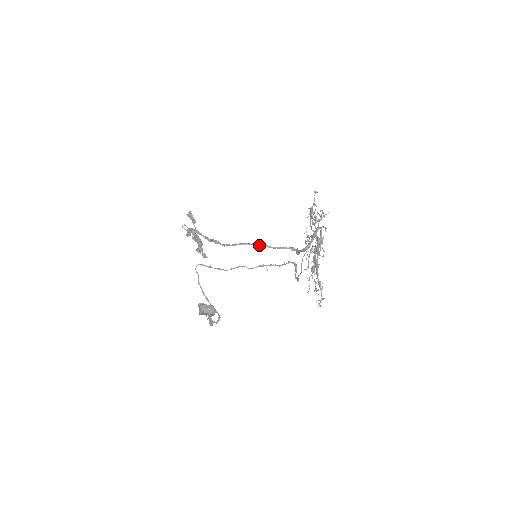
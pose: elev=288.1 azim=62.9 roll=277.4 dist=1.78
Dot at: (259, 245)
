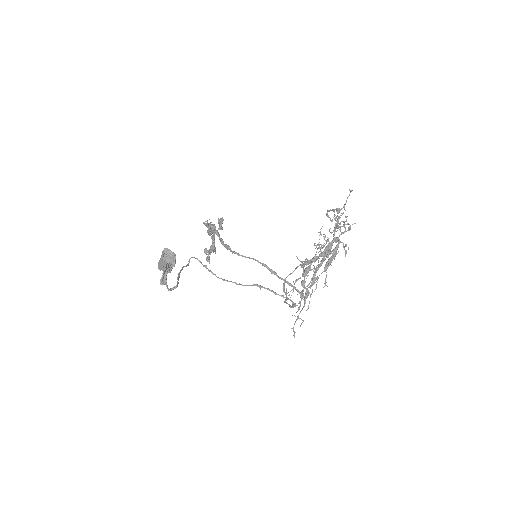
Dot at: (268, 268)
